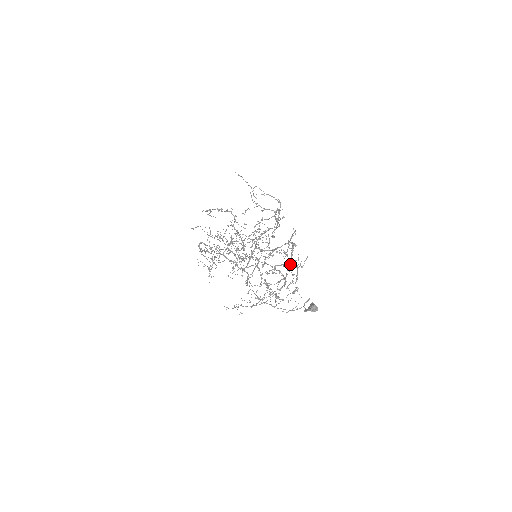
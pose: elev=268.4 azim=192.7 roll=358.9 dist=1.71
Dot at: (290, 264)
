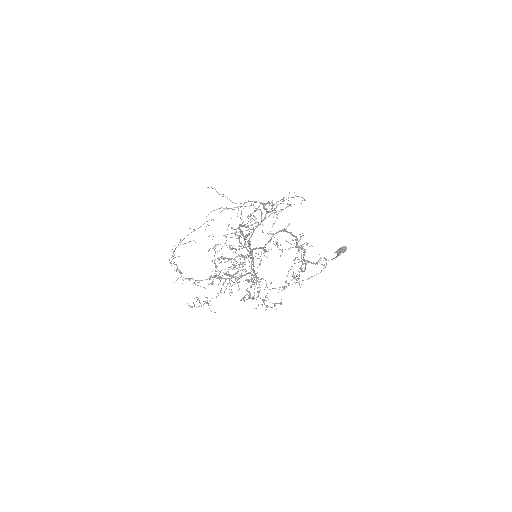
Dot at: (296, 238)
